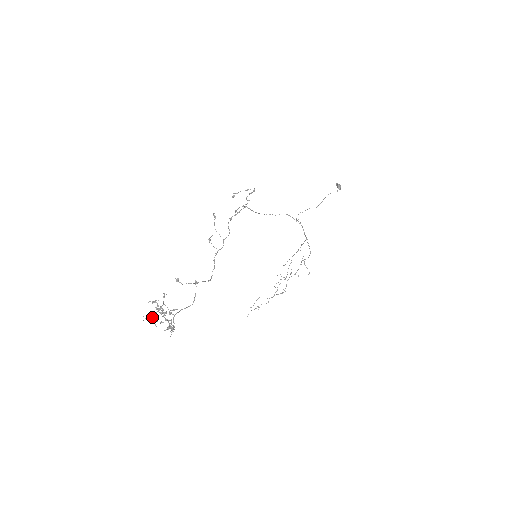
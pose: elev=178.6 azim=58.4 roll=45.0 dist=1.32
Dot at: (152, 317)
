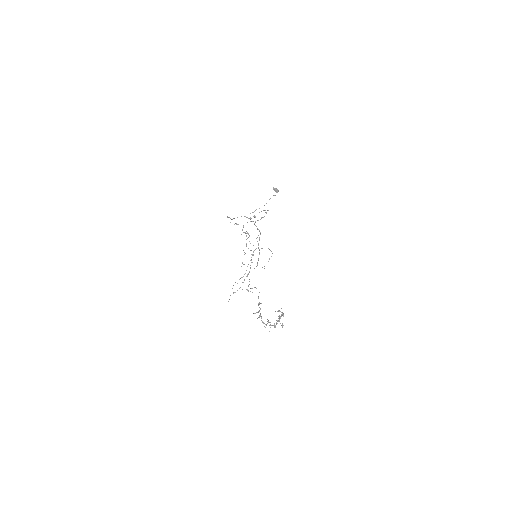
Dot at: (268, 322)
